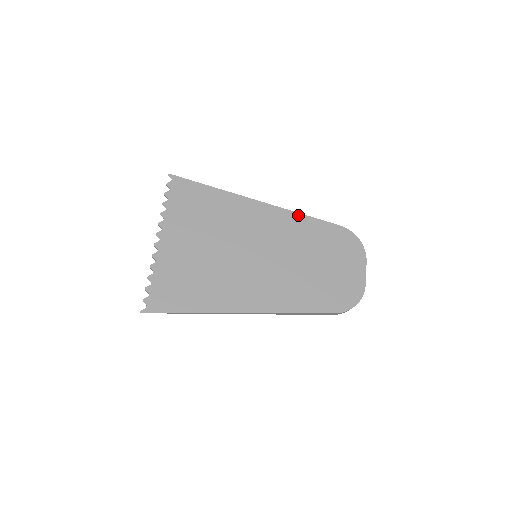
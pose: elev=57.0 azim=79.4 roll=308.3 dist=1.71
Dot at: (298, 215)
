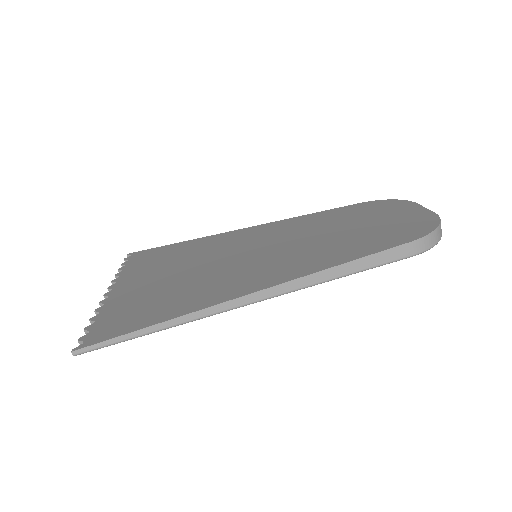
Dot at: (299, 217)
